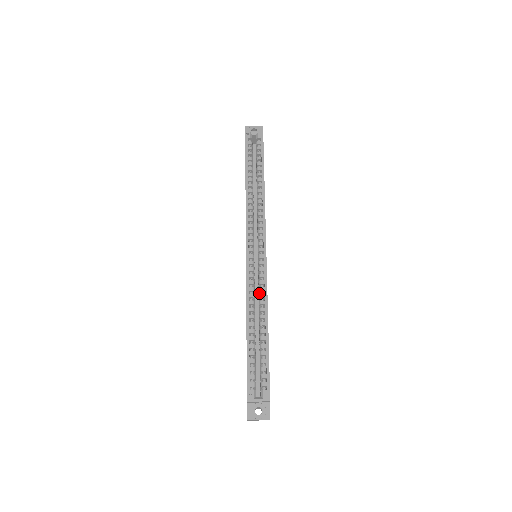
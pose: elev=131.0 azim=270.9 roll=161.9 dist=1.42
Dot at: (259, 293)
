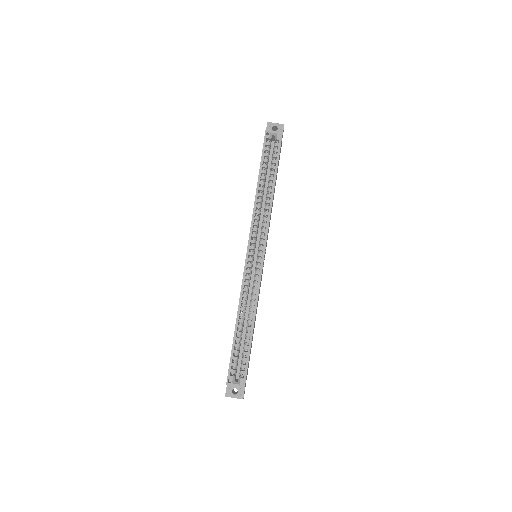
Dot at: (252, 293)
